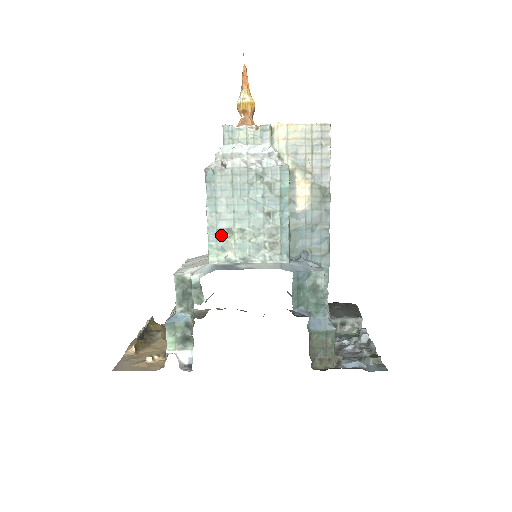
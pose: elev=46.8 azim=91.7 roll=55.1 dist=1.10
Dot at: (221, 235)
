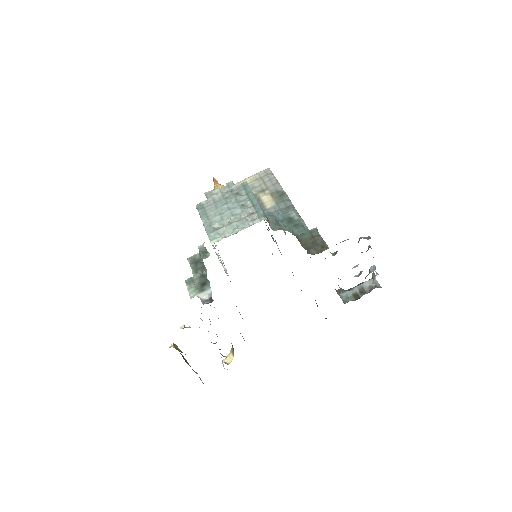
Dot at: (216, 229)
